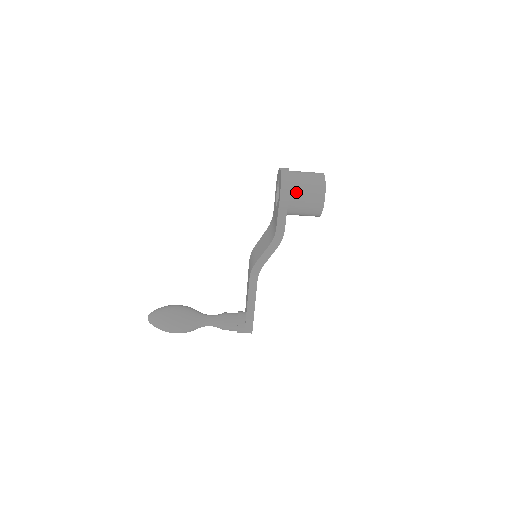
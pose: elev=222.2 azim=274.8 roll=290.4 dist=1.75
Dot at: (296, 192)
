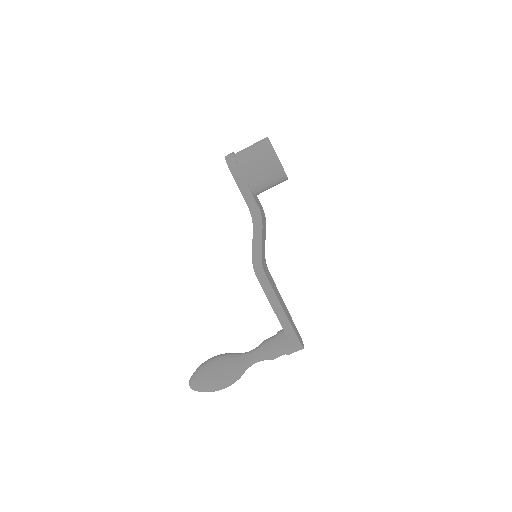
Dot at: (244, 161)
